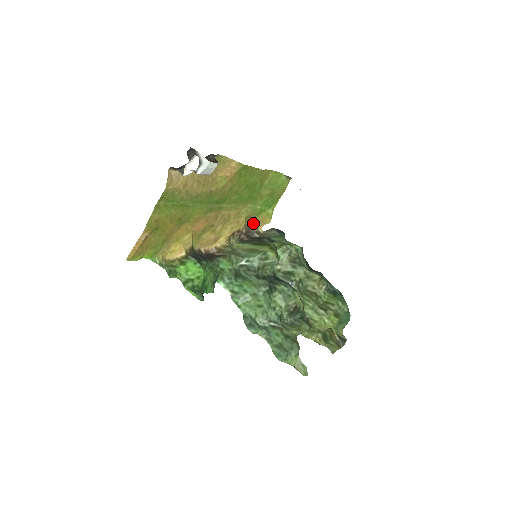
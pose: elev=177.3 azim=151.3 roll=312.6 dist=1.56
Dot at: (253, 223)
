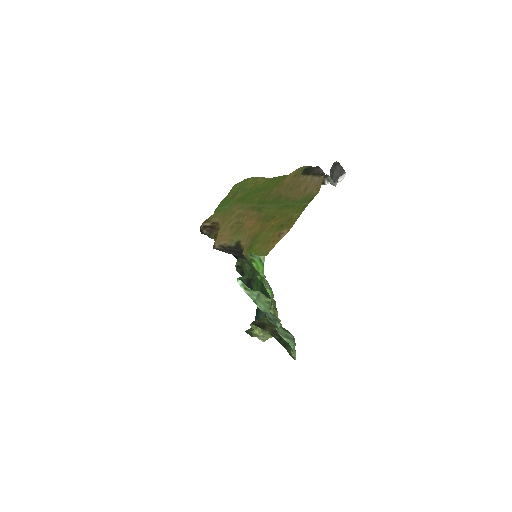
Dot at: (205, 220)
